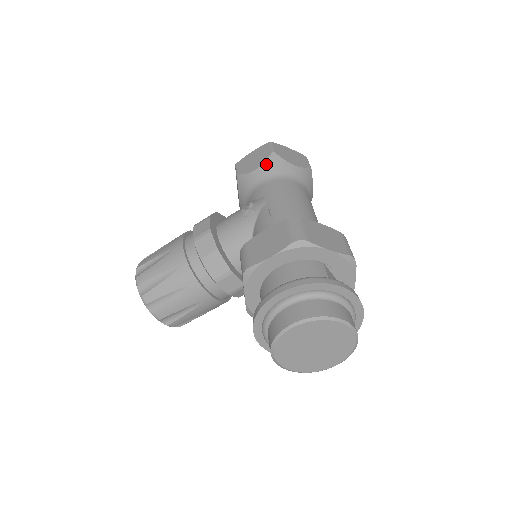
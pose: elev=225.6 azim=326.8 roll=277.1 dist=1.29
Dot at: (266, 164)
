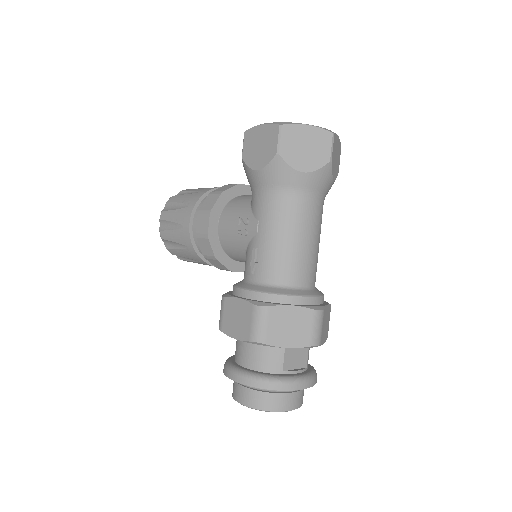
Dot at: (268, 169)
